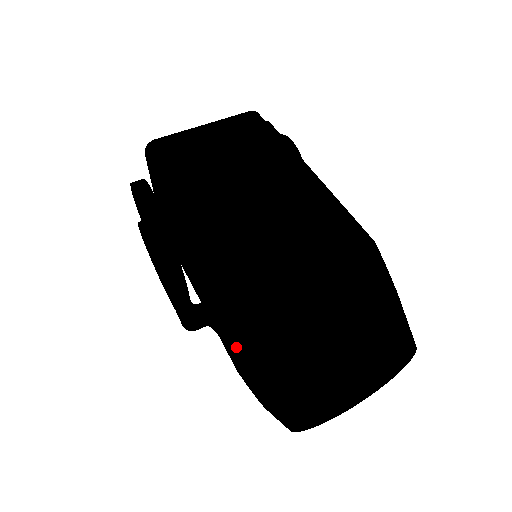
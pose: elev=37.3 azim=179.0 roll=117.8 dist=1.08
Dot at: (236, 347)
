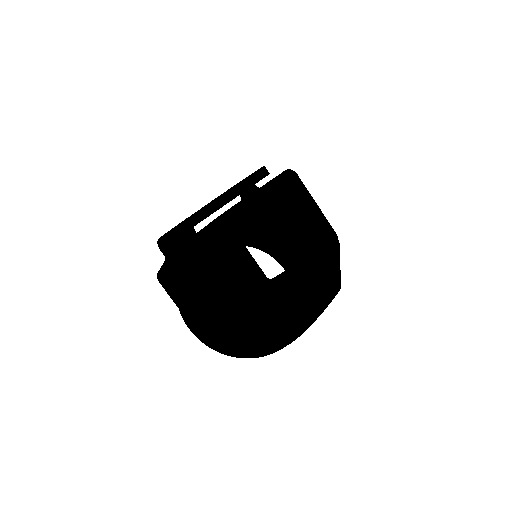
Dot at: occluded
